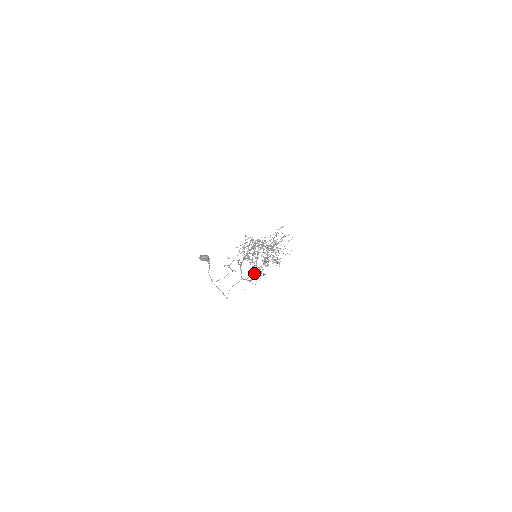
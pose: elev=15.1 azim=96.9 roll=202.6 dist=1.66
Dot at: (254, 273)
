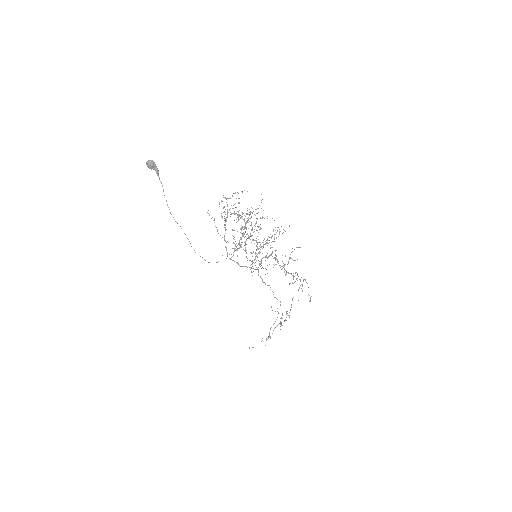
Dot at: (237, 245)
